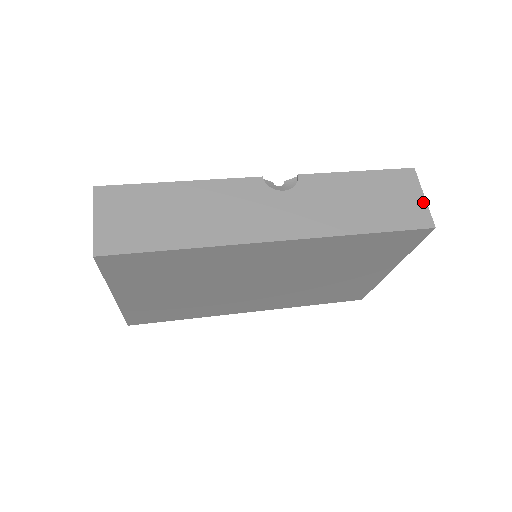
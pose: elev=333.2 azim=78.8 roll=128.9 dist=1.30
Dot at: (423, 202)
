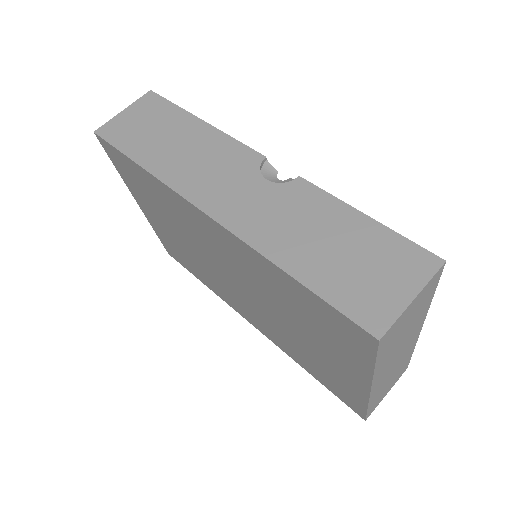
Dot at: (403, 302)
